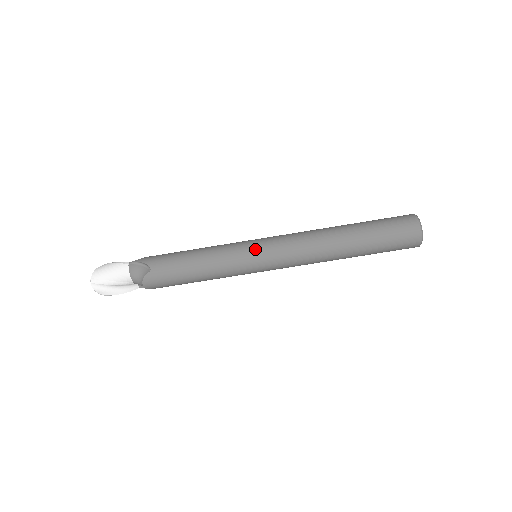
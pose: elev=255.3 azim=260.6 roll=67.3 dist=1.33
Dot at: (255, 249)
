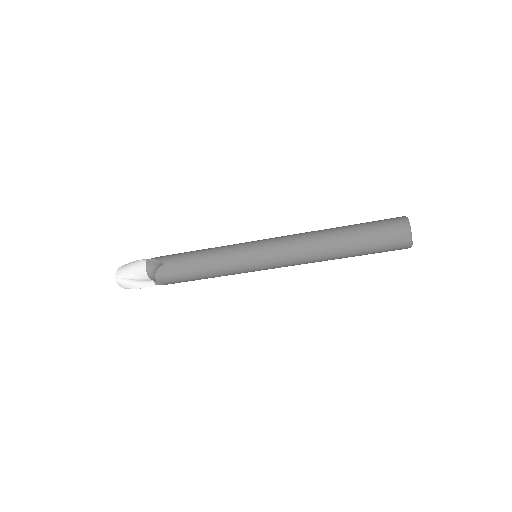
Dot at: (253, 247)
